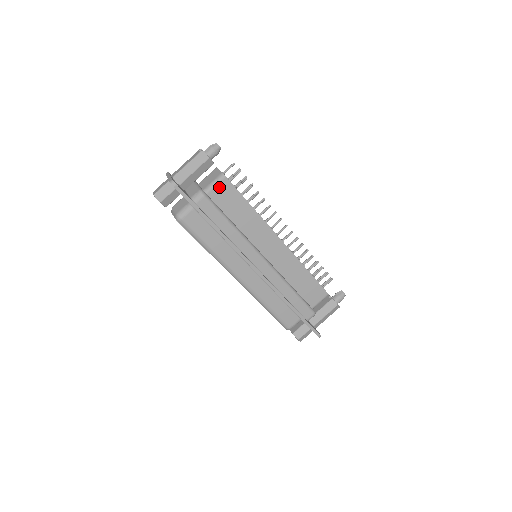
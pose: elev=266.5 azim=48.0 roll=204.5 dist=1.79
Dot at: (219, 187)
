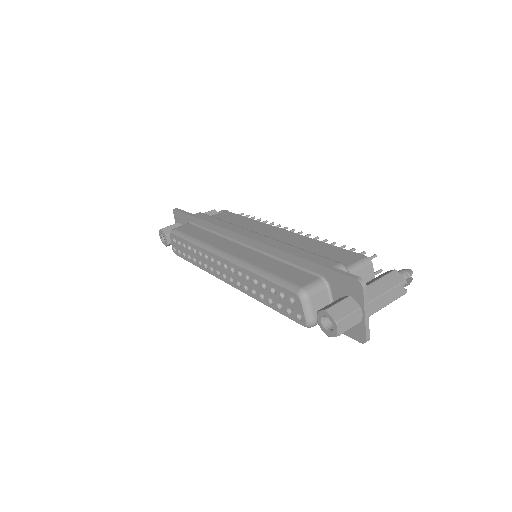
Dot at: (218, 215)
